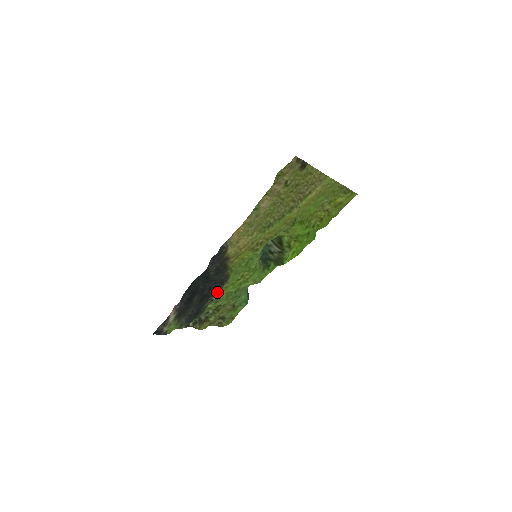
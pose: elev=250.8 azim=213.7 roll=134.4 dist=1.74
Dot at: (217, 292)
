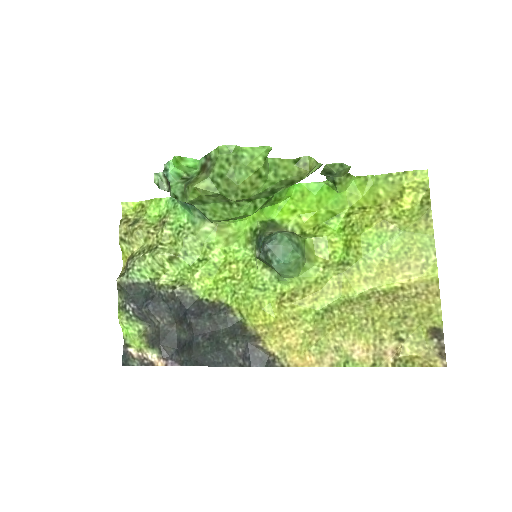
Dot at: (197, 301)
